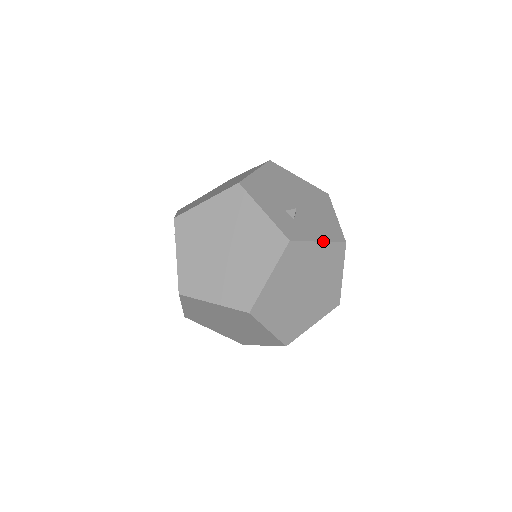
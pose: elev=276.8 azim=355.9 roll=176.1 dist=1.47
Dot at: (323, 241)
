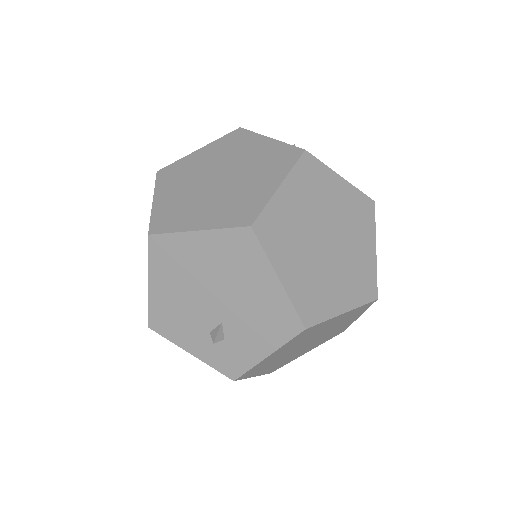
Dot at: (272, 353)
